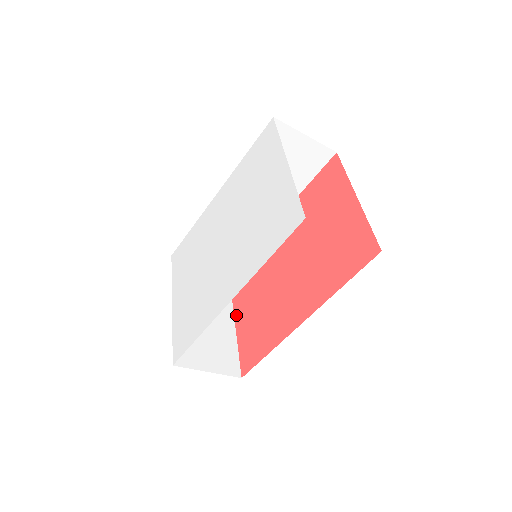
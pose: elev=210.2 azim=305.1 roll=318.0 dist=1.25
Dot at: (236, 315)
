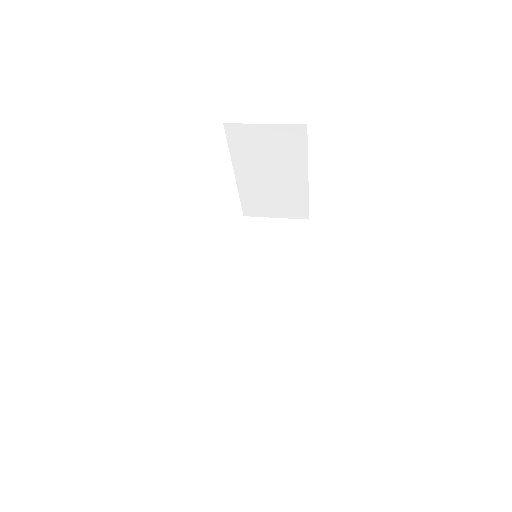
Dot at: occluded
